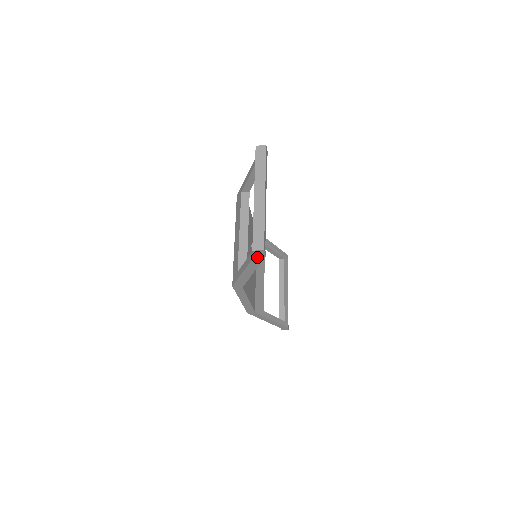
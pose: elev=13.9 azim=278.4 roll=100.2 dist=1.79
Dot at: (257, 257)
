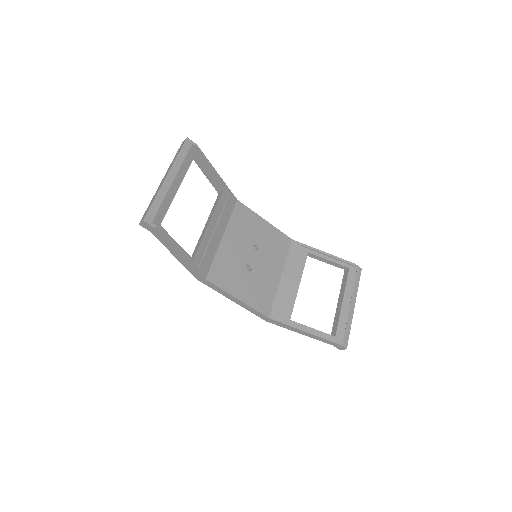
Dot at: (153, 232)
